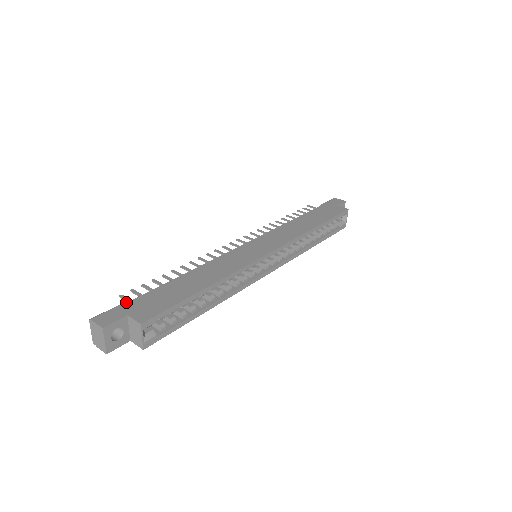
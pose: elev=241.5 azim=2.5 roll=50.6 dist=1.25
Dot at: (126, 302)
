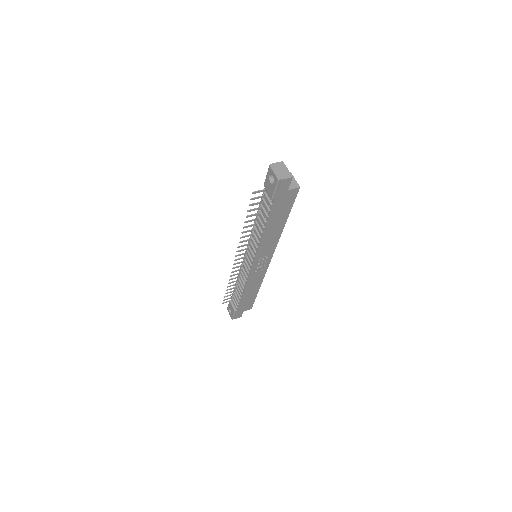
Dot at: (265, 183)
